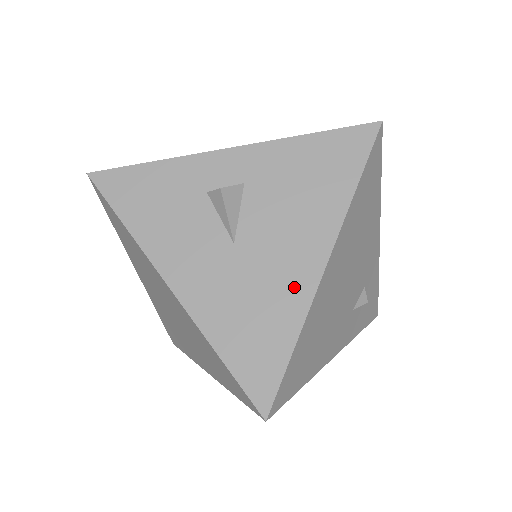
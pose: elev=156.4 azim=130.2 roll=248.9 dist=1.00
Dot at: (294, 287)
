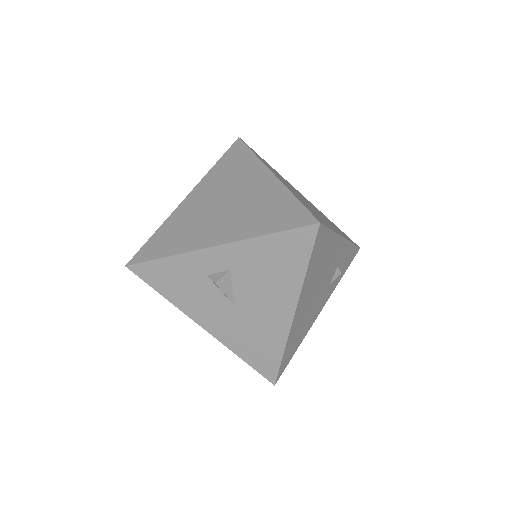
Dot at: (276, 327)
